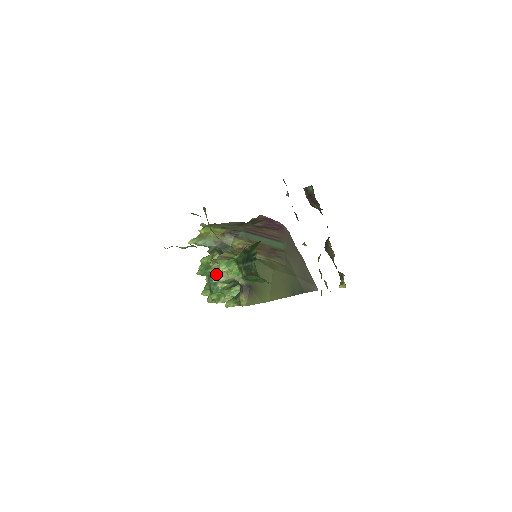
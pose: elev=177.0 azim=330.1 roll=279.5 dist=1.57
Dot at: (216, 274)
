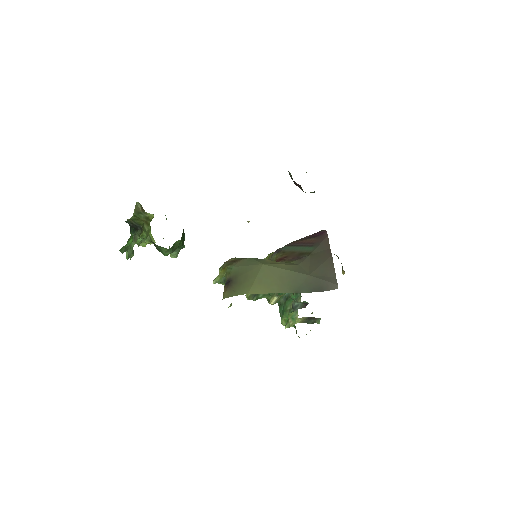
Dot at: occluded
